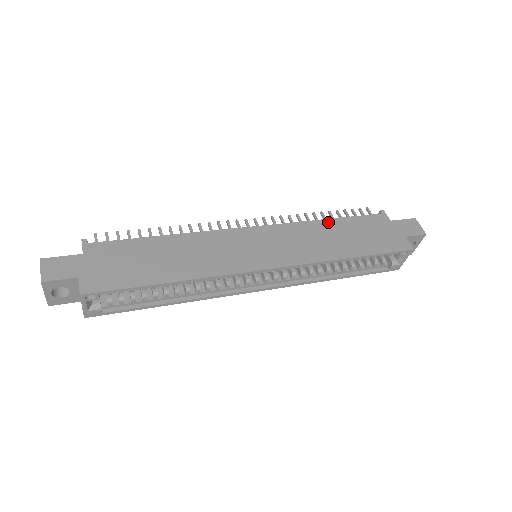
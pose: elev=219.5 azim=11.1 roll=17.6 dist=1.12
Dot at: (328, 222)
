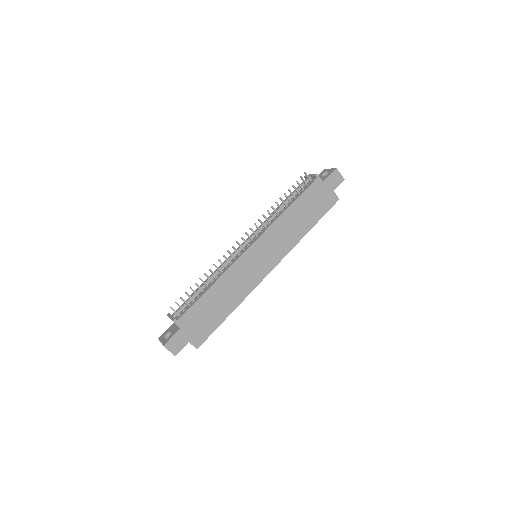
Dot at: (289, 210)
